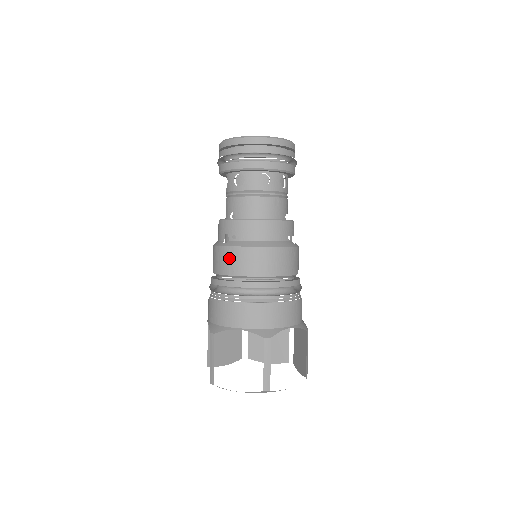
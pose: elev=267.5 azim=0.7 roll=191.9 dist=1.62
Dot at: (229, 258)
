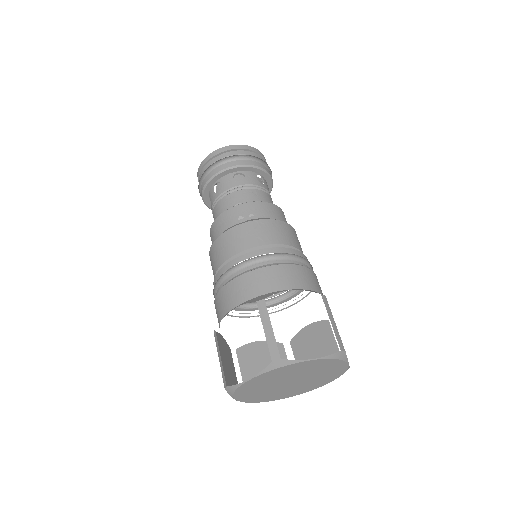
Dot at: (255, 230)
